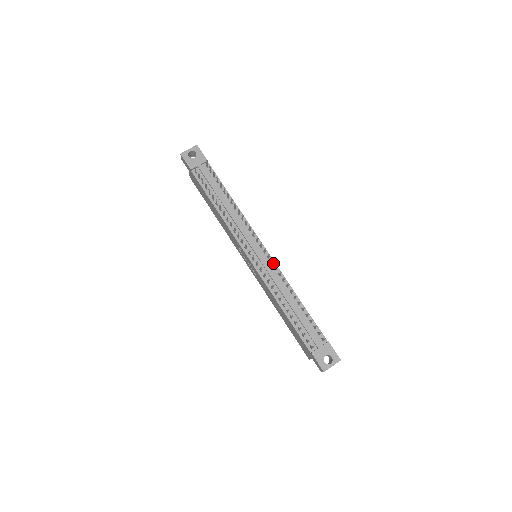
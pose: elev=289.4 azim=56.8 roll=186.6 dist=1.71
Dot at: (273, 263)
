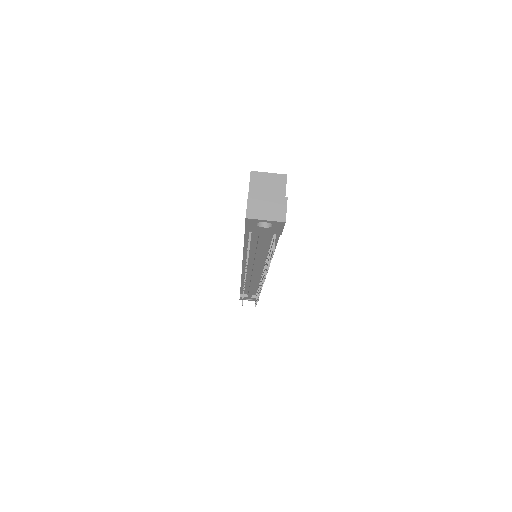
Dot at: occluded
